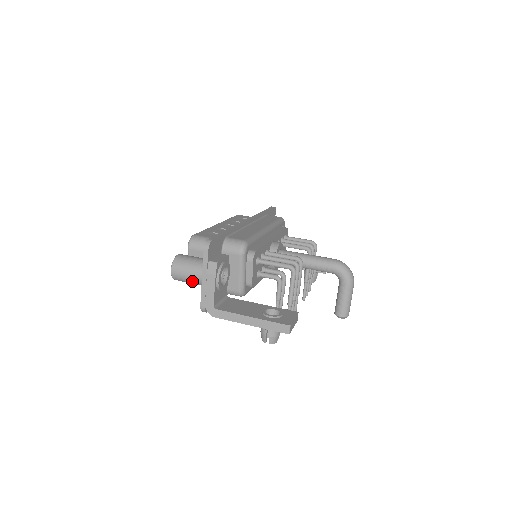
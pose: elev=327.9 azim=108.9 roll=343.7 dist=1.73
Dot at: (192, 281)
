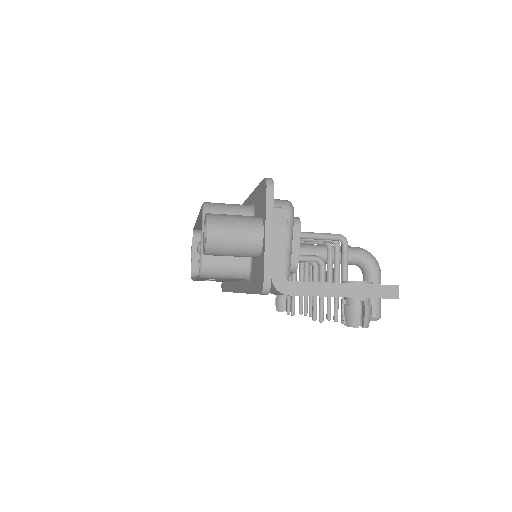
Dot at: (242, 246)
